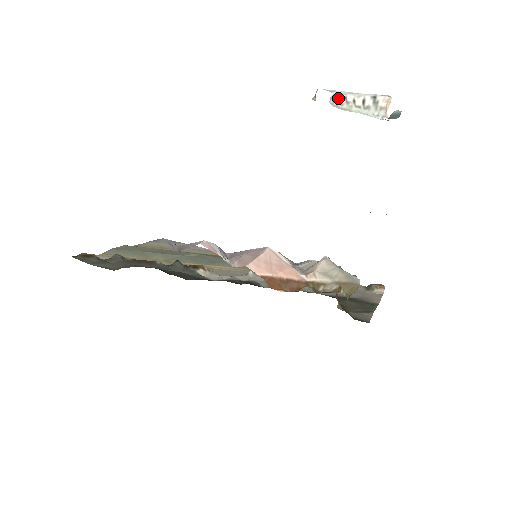
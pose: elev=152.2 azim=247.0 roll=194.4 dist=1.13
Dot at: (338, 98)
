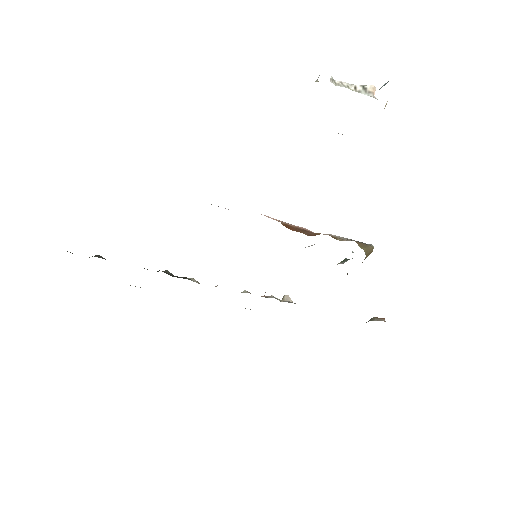
Dot at: (336, 82)
